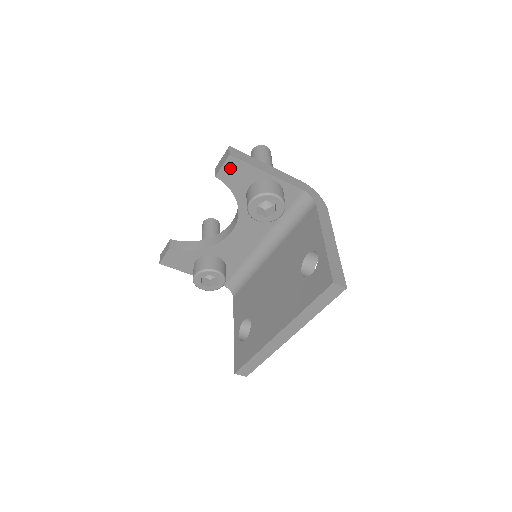
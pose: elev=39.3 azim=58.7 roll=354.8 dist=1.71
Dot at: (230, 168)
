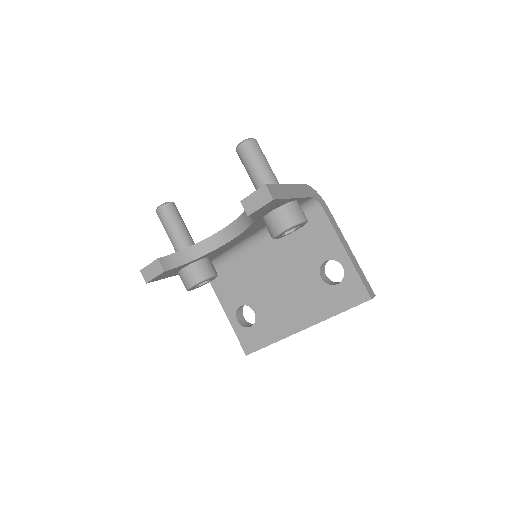
Dot at: (266, 207)
